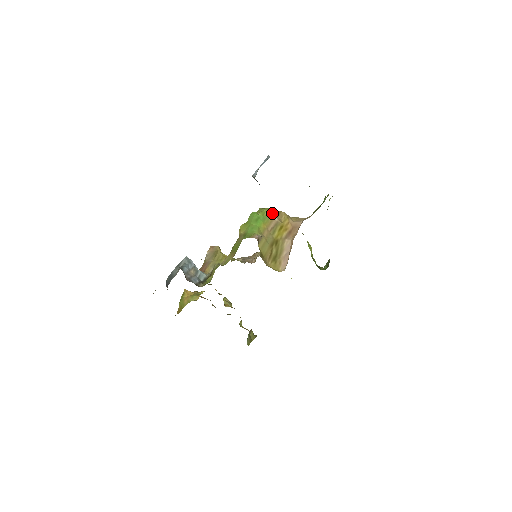
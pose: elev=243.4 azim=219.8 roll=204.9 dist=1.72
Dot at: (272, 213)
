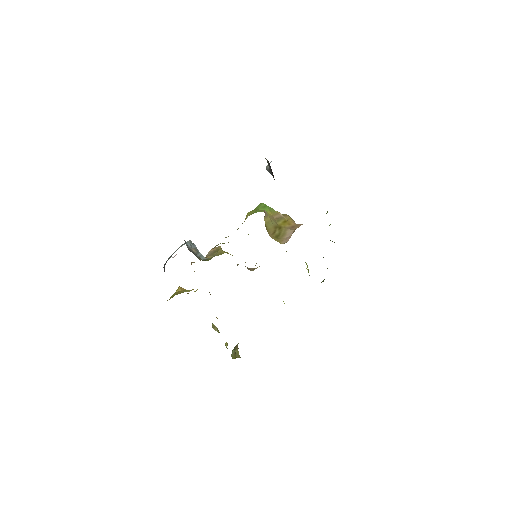
Dot at: occluded
